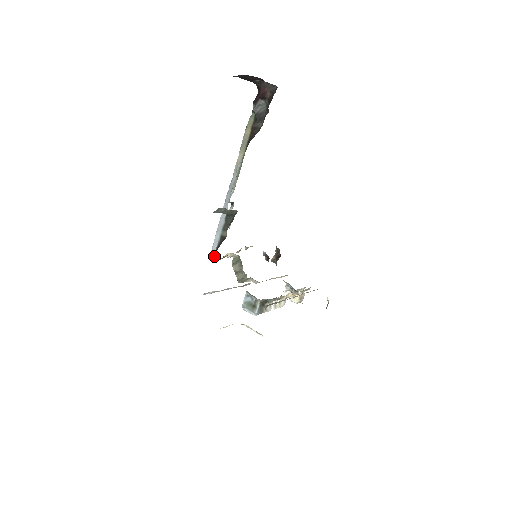
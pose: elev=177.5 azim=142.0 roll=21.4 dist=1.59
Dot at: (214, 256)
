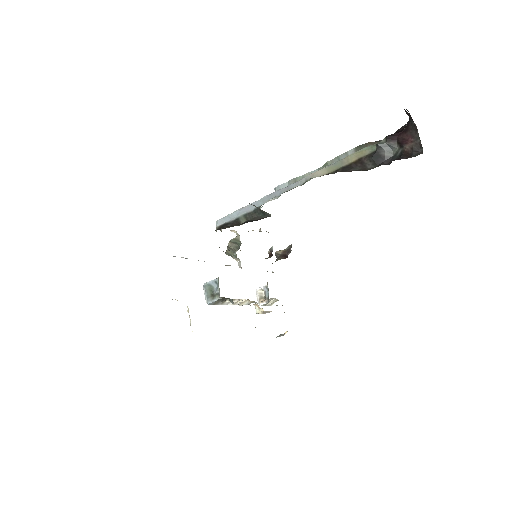
Dot at: (217, 227)
